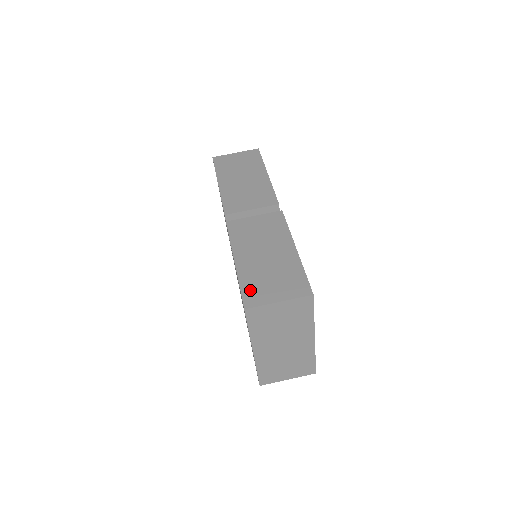
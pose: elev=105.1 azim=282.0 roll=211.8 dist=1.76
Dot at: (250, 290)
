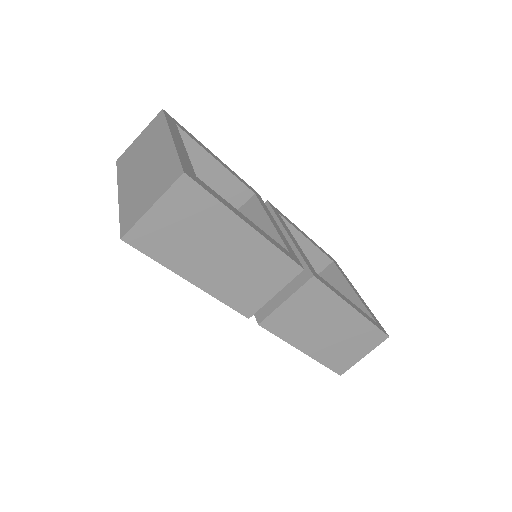
Dot at: (336, 364)
